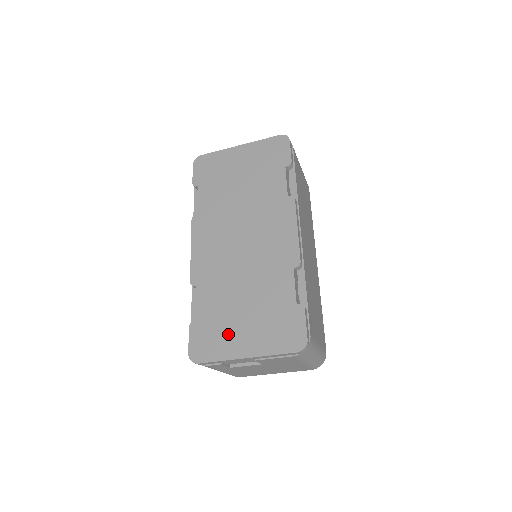
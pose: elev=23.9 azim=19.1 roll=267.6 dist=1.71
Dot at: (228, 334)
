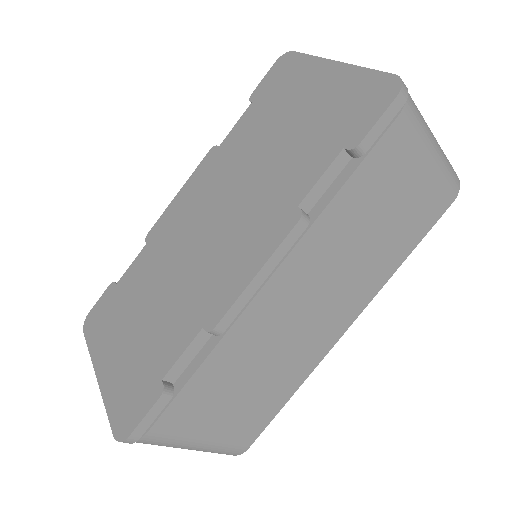
Dot at: (112, 331)
